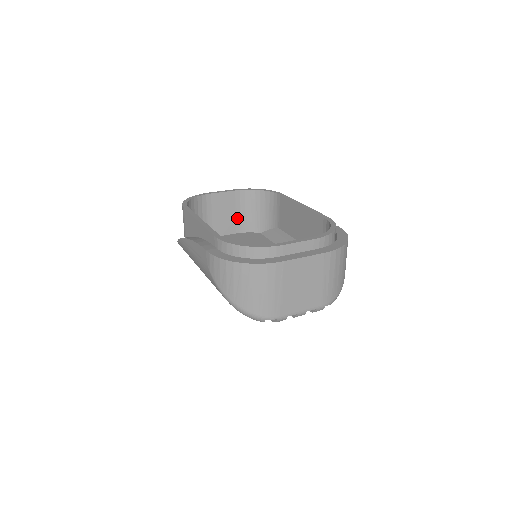
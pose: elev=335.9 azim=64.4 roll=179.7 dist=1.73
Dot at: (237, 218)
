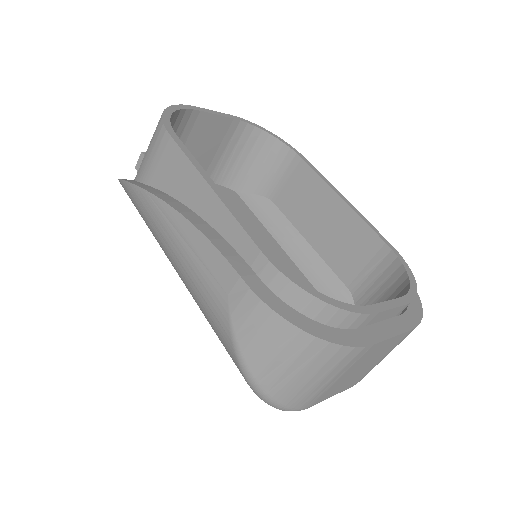
Dot at: (215, 160)
